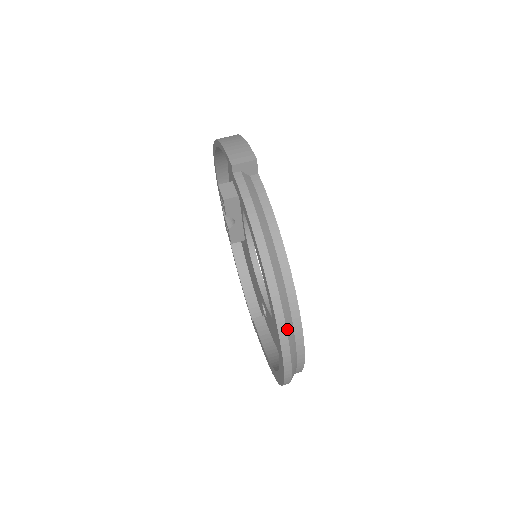
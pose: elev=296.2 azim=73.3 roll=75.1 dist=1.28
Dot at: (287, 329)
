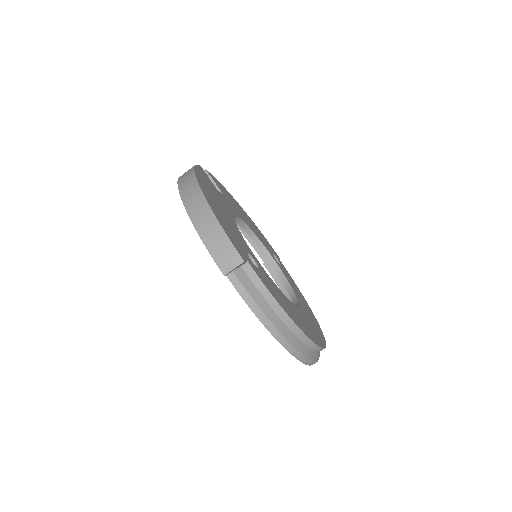
Dot at: (312, 360)
